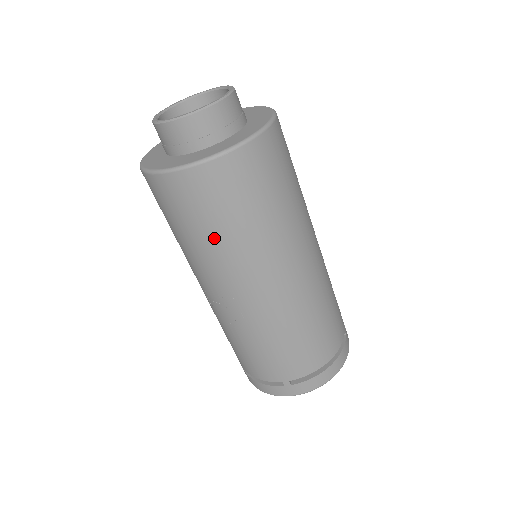
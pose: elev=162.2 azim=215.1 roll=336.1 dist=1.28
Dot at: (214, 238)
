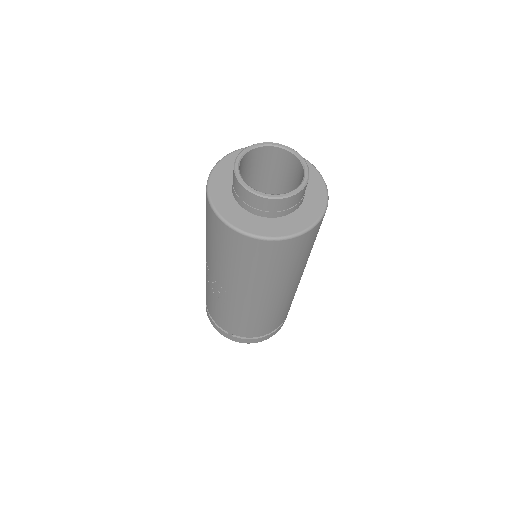
Dot at: (234, 266)
